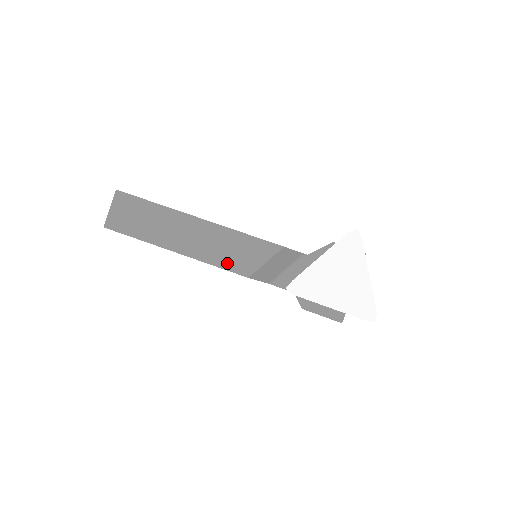
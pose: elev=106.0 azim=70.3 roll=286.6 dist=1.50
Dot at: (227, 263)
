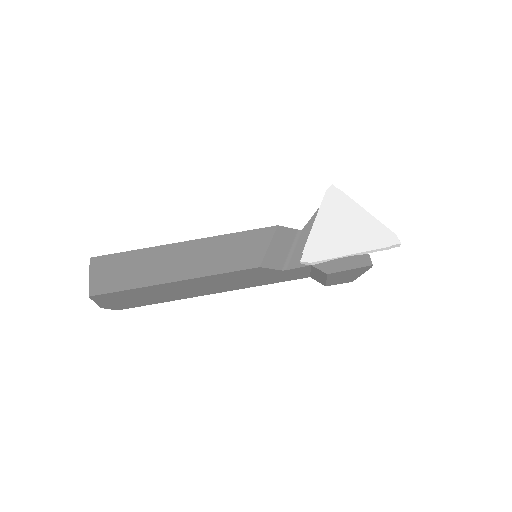
Dot at: (232, 265)
